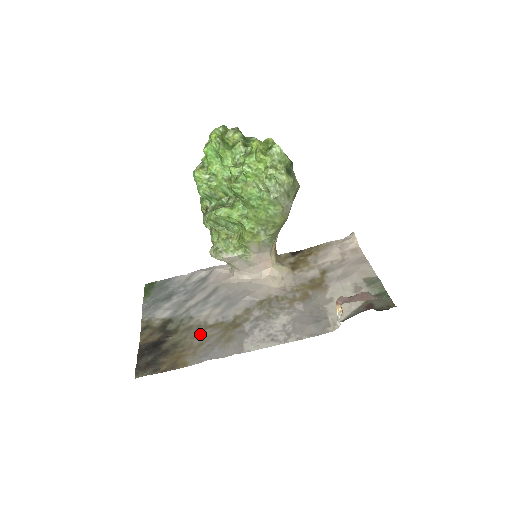
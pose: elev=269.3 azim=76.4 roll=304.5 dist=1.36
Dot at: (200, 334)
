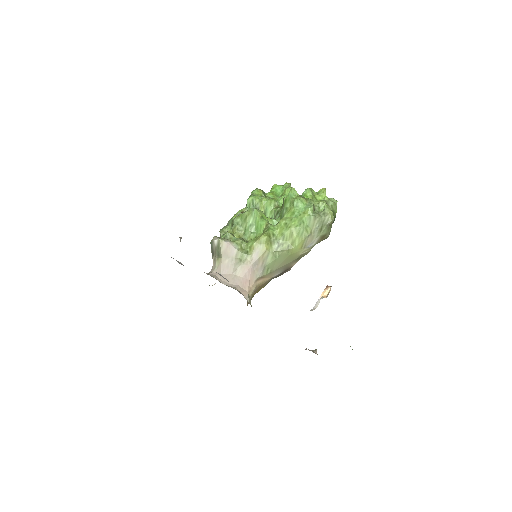
Dot at: occluded
